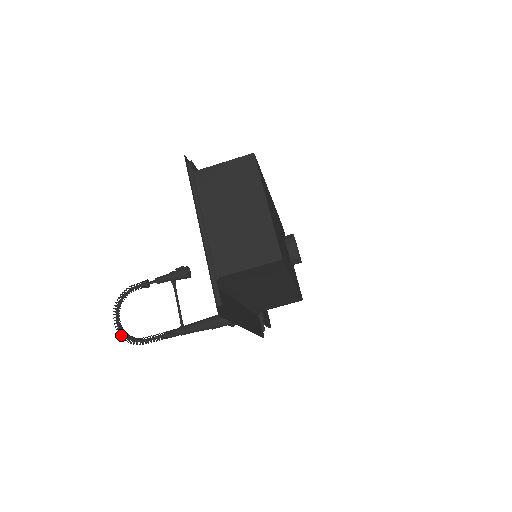
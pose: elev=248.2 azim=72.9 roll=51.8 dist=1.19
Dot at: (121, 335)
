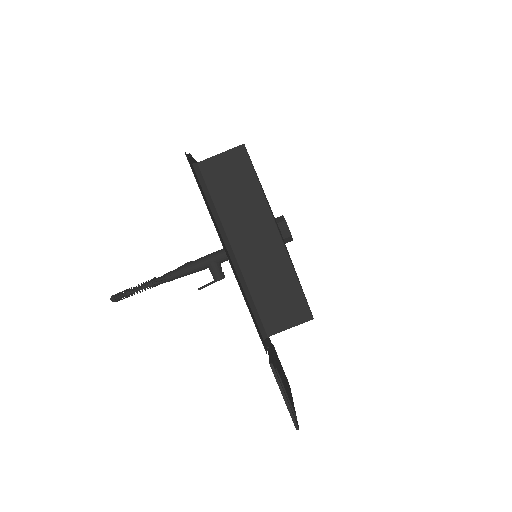
Dot at: (113, 295)
